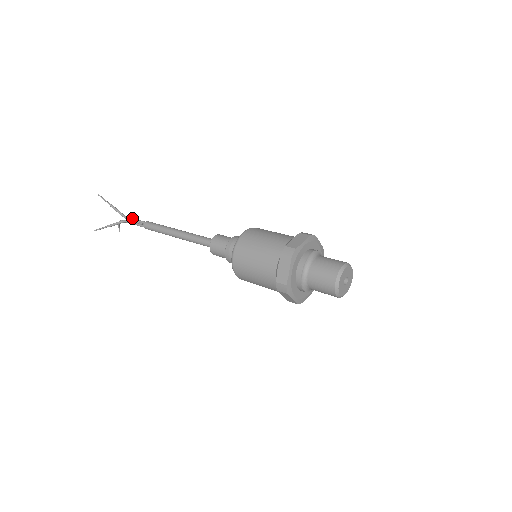
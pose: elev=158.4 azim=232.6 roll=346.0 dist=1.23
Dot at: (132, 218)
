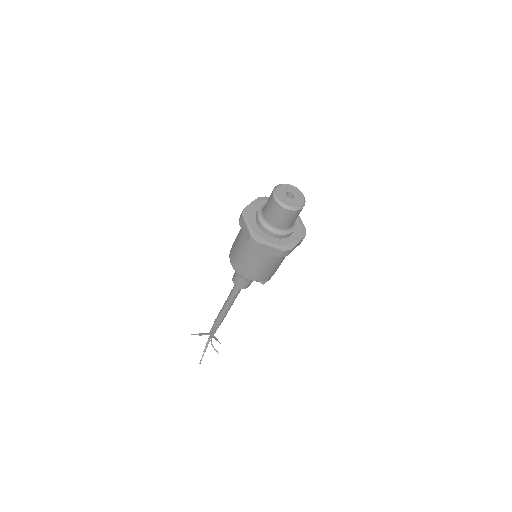
Dot at: (211, 329)
